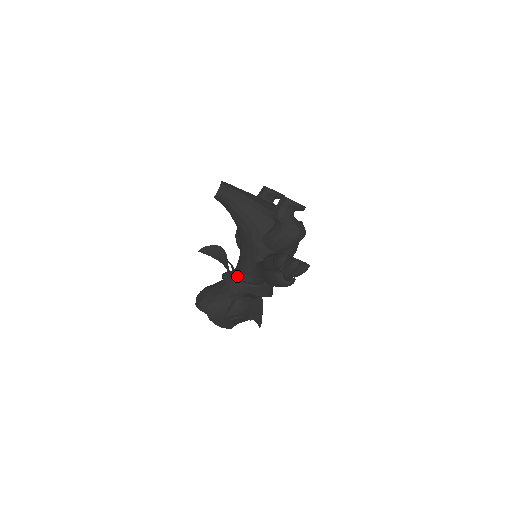
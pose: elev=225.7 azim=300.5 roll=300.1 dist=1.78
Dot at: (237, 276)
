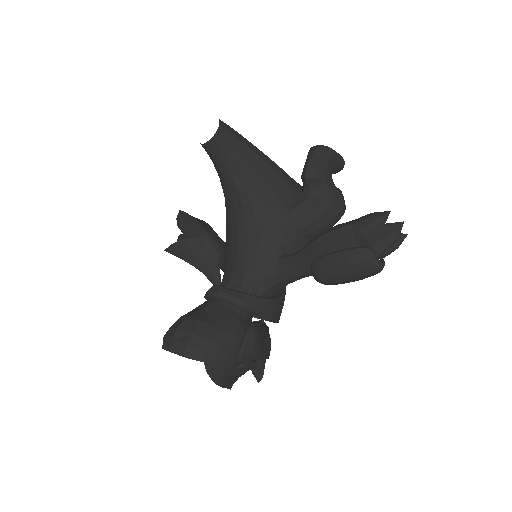
Dot at: (240, 288)
